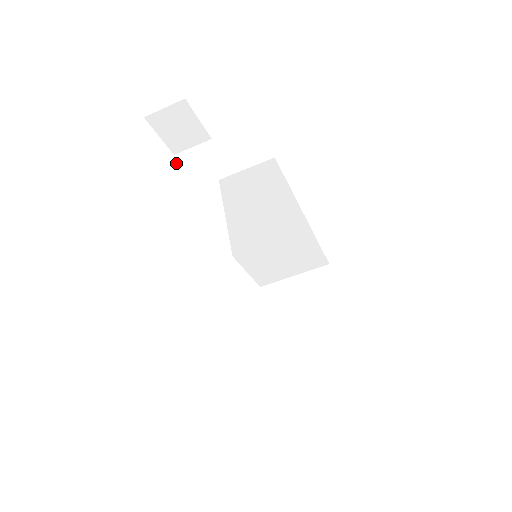
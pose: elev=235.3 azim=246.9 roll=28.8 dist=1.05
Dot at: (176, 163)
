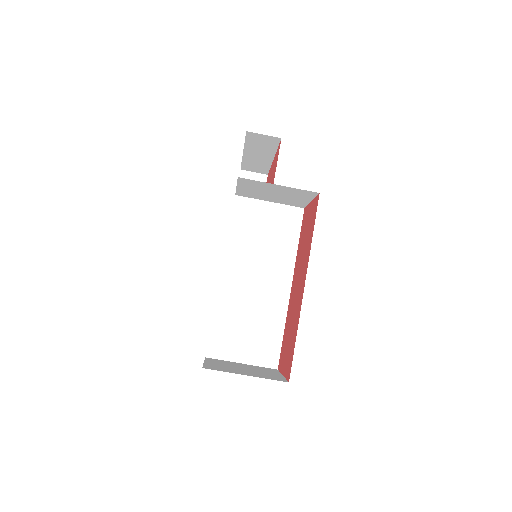
Dot at: occluded
